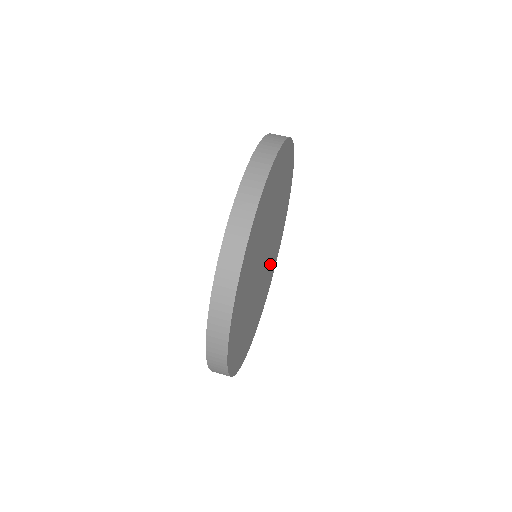
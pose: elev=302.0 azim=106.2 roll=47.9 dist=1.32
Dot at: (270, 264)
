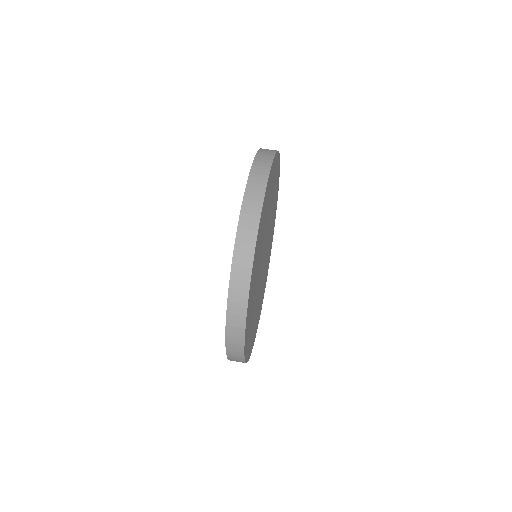
Dot at: occluded
